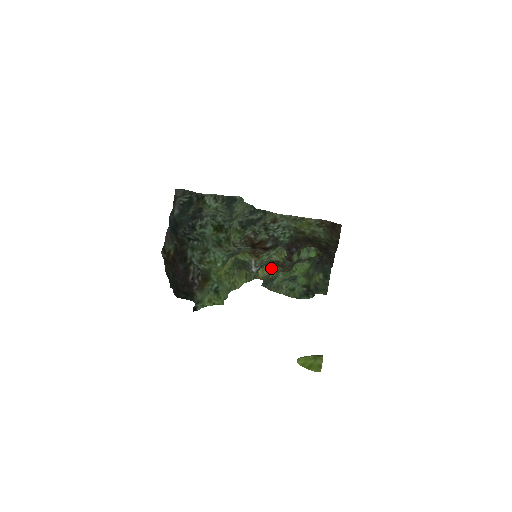
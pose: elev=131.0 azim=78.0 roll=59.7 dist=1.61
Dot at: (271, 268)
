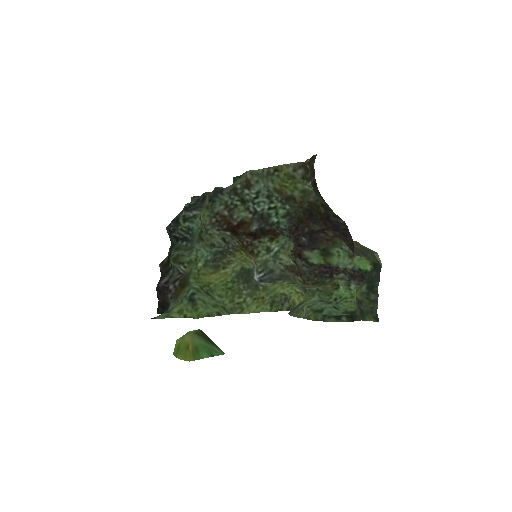
Dot at: (307, 291)
